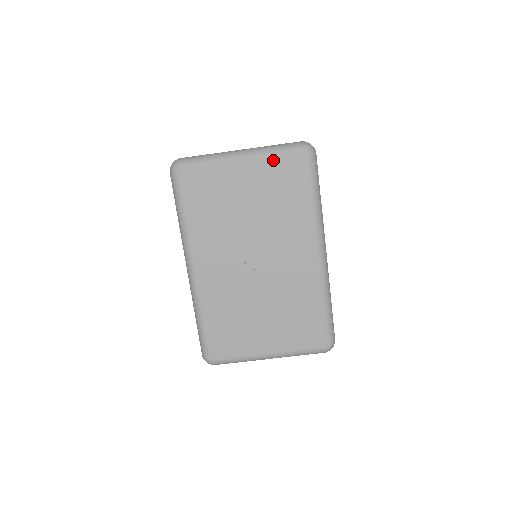
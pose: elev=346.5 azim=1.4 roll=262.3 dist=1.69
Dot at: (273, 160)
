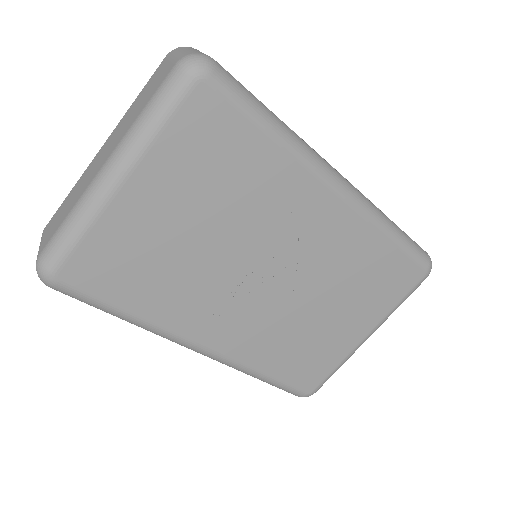
Dot at: (165, 138)
